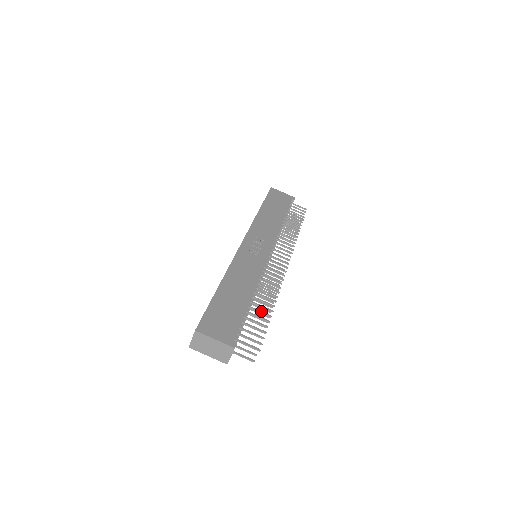
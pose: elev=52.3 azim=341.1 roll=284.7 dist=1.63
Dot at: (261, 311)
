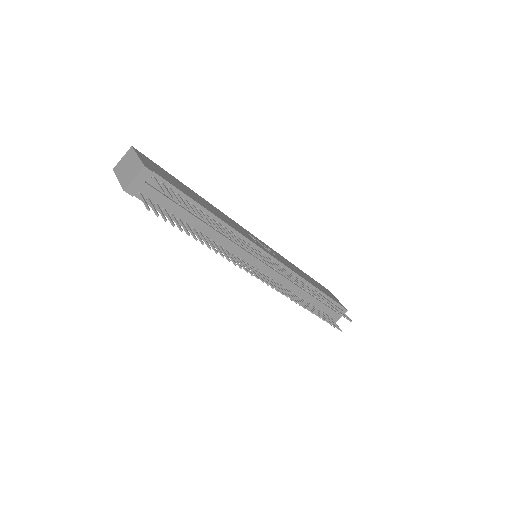
Dot at: occluded
